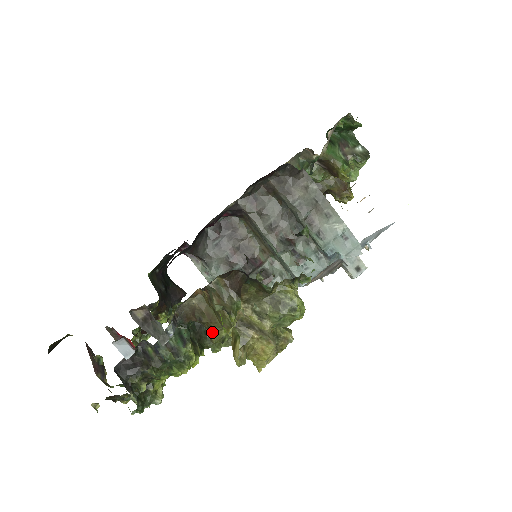
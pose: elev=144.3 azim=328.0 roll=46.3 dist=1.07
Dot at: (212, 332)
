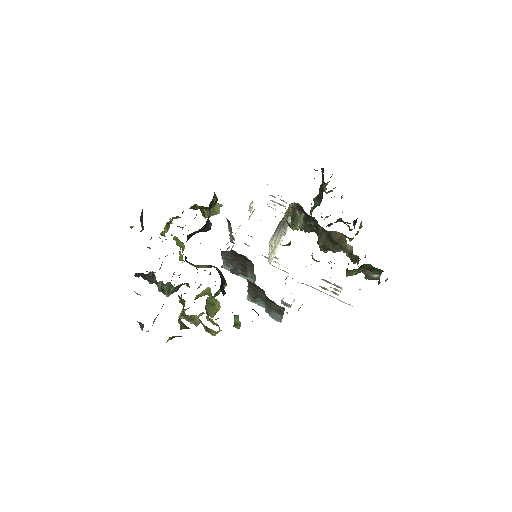
Dot at: occluded
